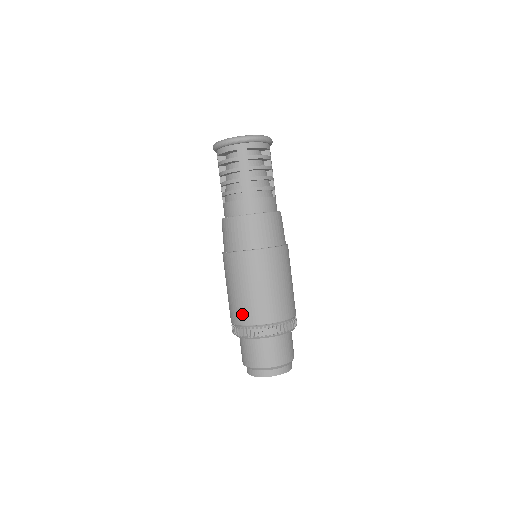
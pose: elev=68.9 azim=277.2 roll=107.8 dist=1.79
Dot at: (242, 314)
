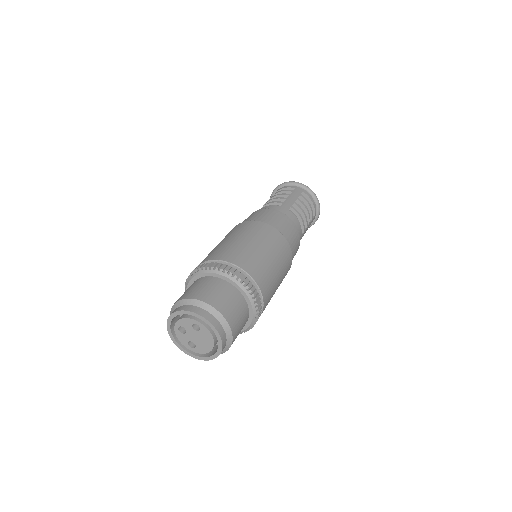
Dot at: (219, 253)
